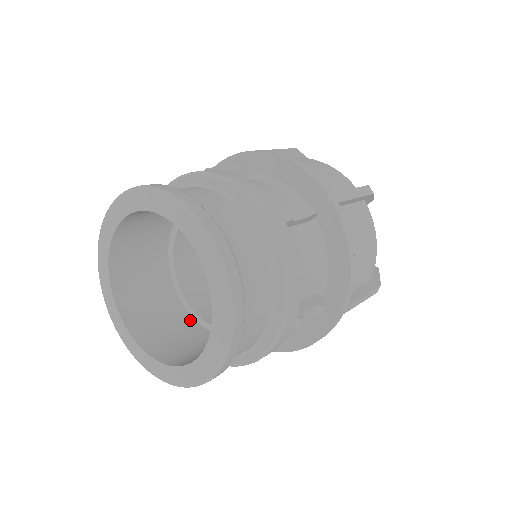
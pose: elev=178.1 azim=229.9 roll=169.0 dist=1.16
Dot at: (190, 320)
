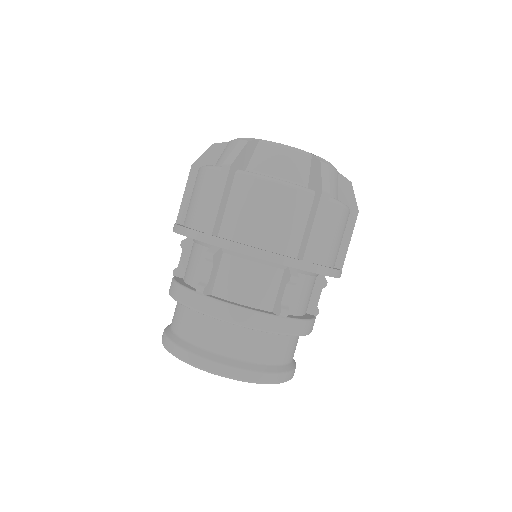
Dot at: occluded
